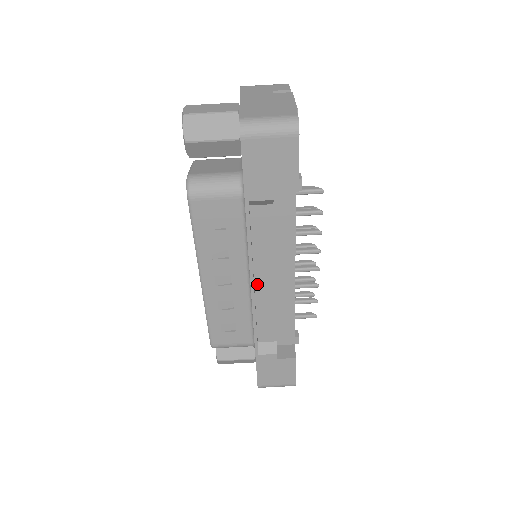
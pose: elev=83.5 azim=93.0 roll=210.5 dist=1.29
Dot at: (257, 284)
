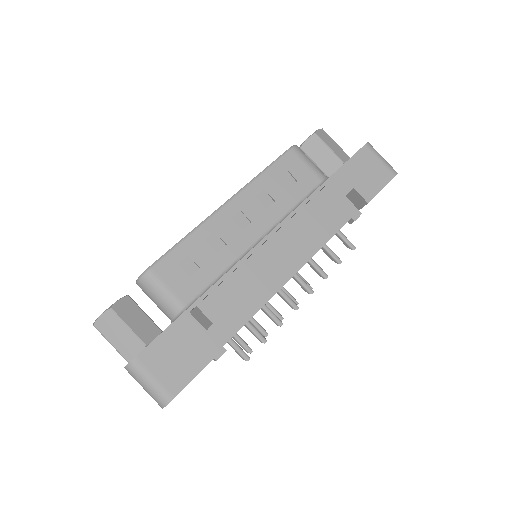
Dot at: (265, 247)
